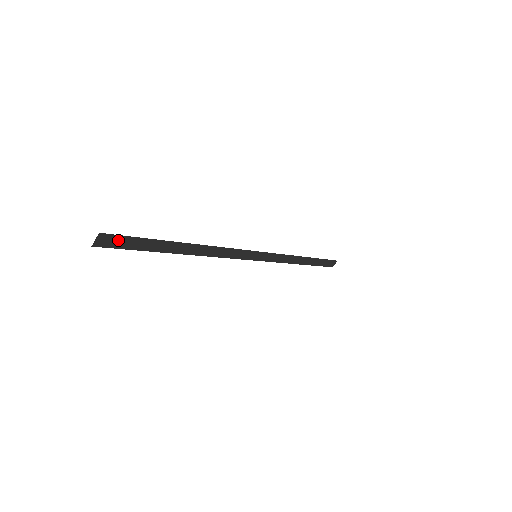
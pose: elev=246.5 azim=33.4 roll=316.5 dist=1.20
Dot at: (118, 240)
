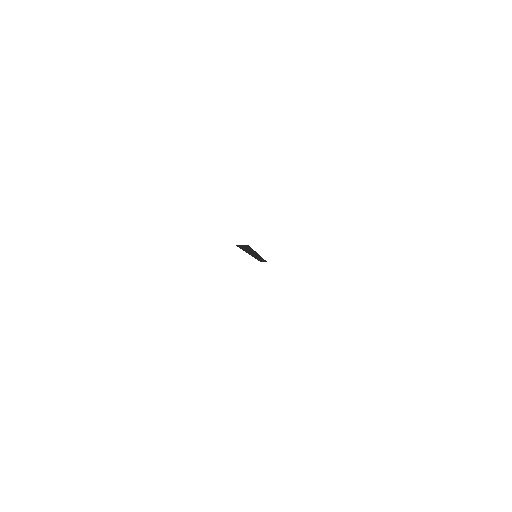
Dot at: (245, 246)
